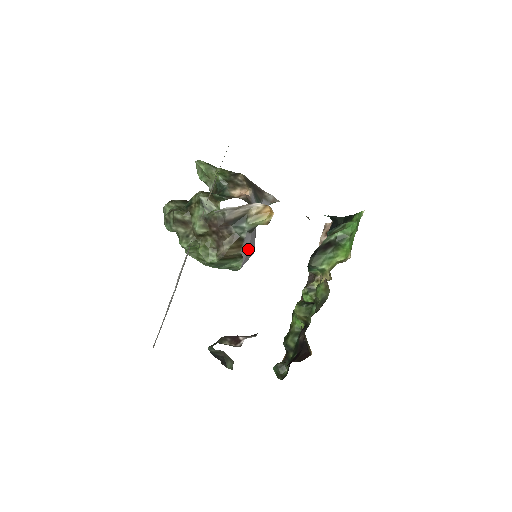
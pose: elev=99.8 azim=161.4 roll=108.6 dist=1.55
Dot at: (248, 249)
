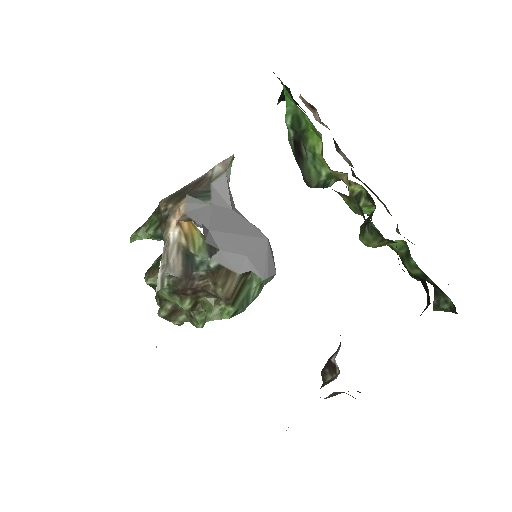
Dot at: (243, 259)
